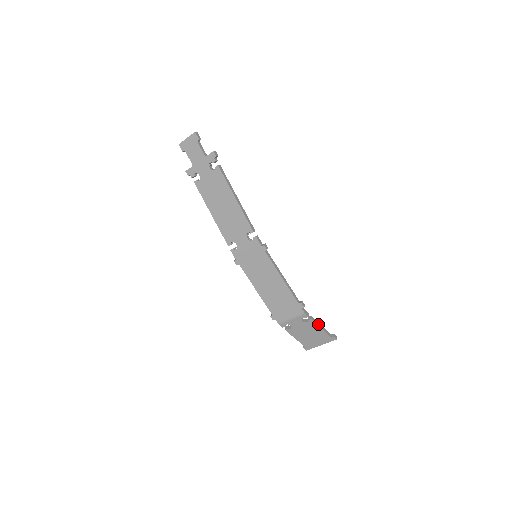
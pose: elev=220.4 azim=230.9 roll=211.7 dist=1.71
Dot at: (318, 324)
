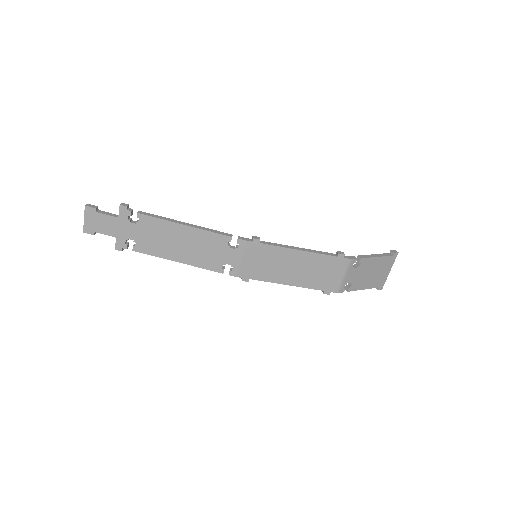
Dot at: (370, 256)
